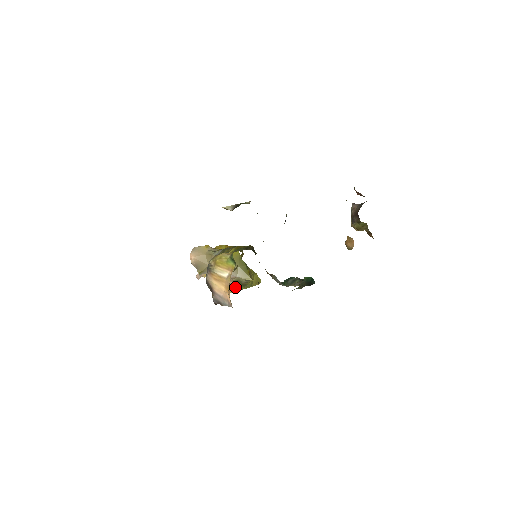
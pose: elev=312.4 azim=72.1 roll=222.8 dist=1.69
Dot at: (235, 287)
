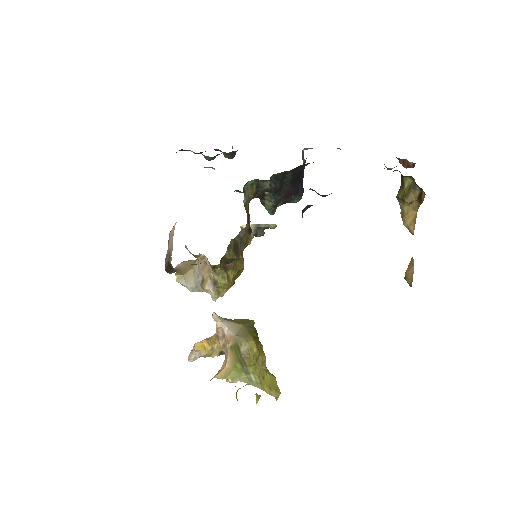
Dot at: (231, 370)
